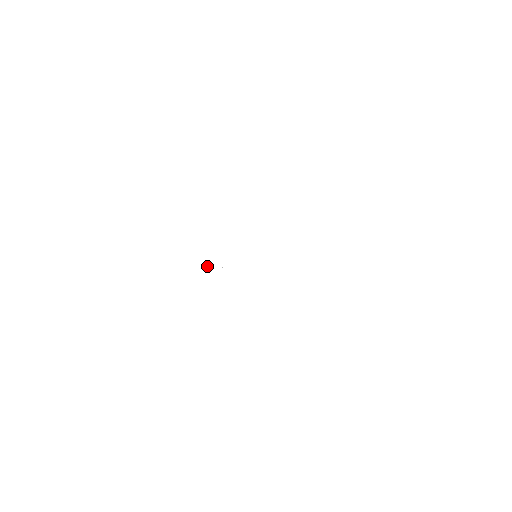
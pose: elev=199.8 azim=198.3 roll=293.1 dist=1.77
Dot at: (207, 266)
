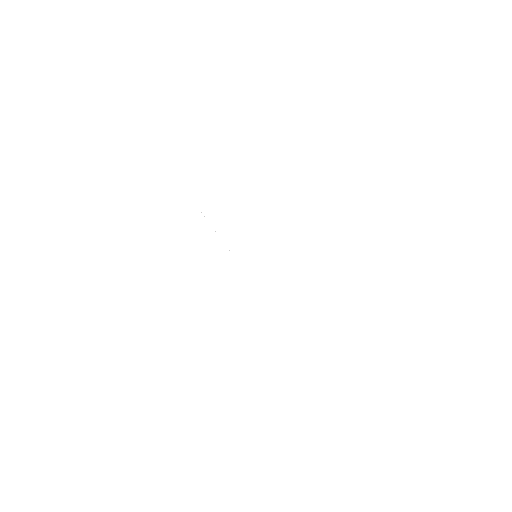
Dot at: occluded
